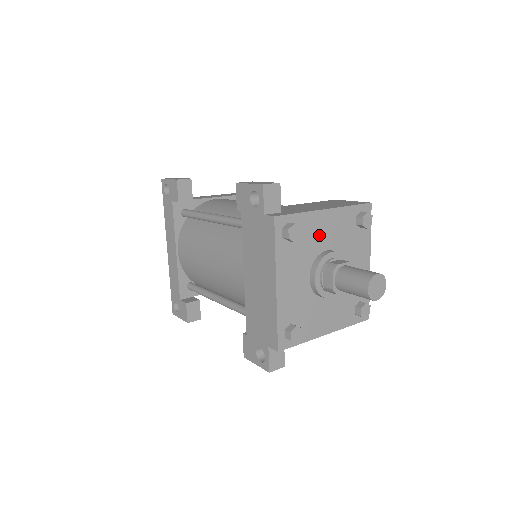
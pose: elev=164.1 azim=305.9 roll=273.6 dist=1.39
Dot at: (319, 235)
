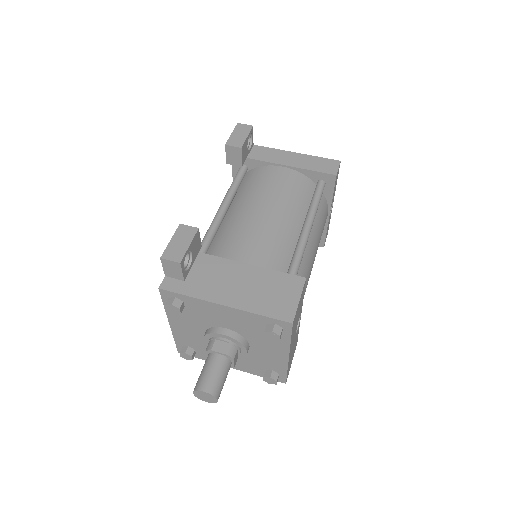
Dot at: (215, 316)
